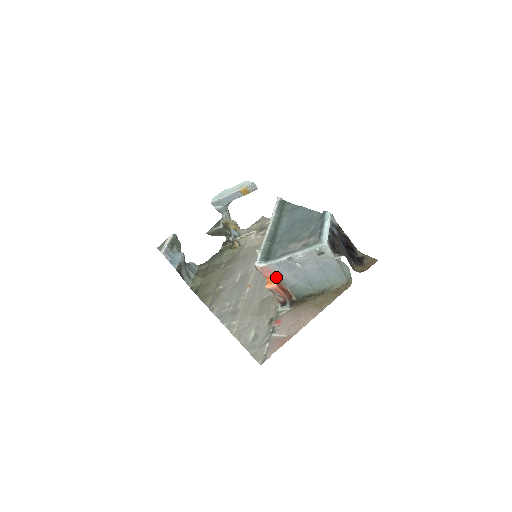
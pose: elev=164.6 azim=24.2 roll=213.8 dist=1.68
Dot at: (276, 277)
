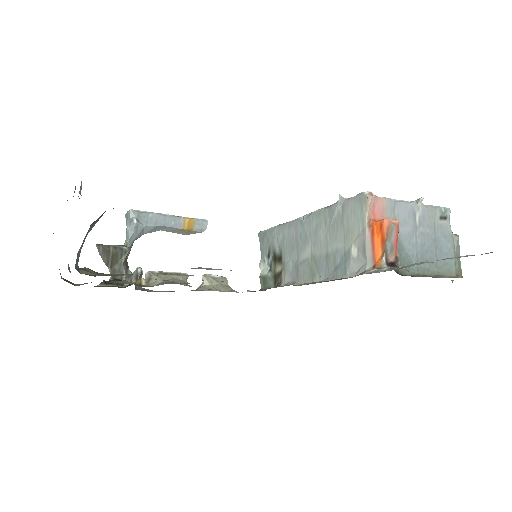
Dot at: occluded
